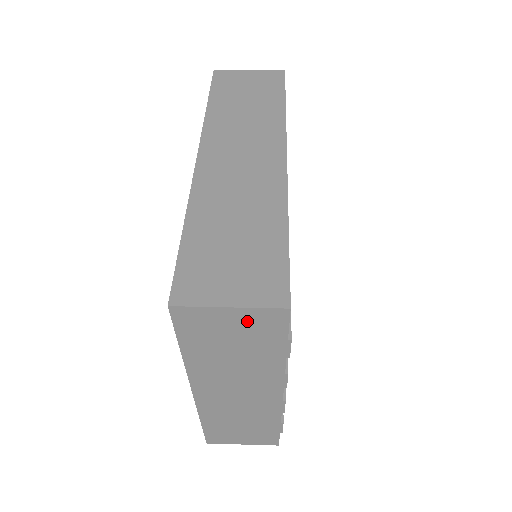
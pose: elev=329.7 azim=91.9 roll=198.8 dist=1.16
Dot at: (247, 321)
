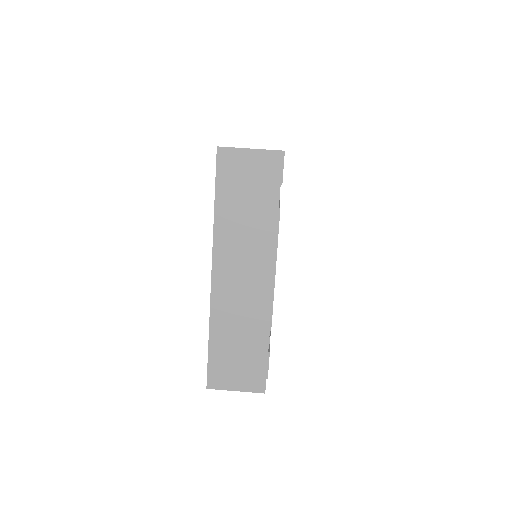
Dot at: occluded
